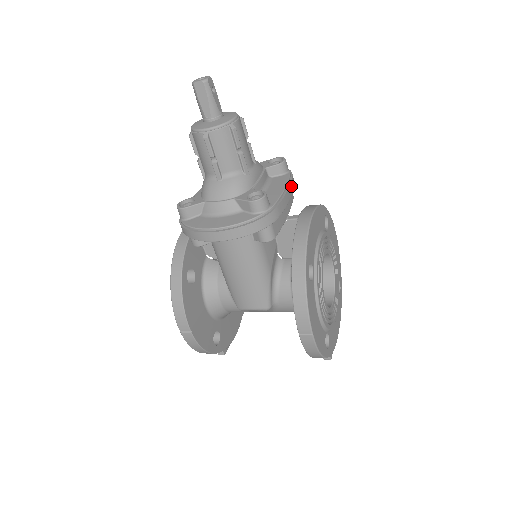
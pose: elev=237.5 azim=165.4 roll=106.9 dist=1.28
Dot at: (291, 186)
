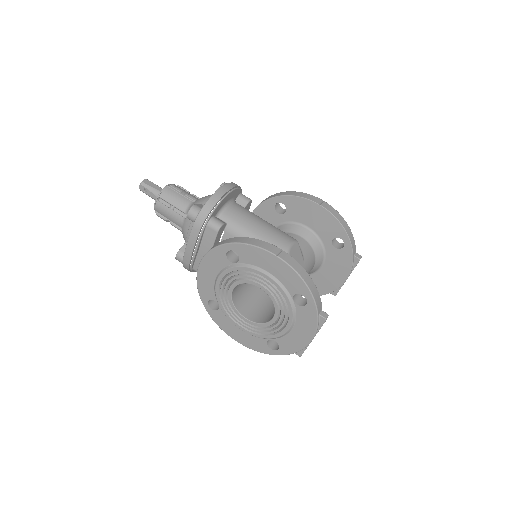
Dot at: occluded
